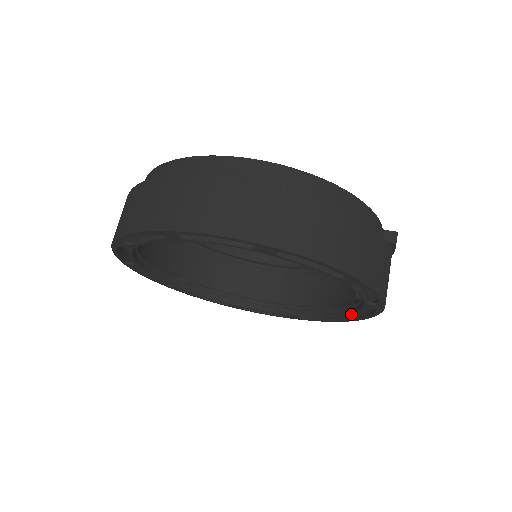
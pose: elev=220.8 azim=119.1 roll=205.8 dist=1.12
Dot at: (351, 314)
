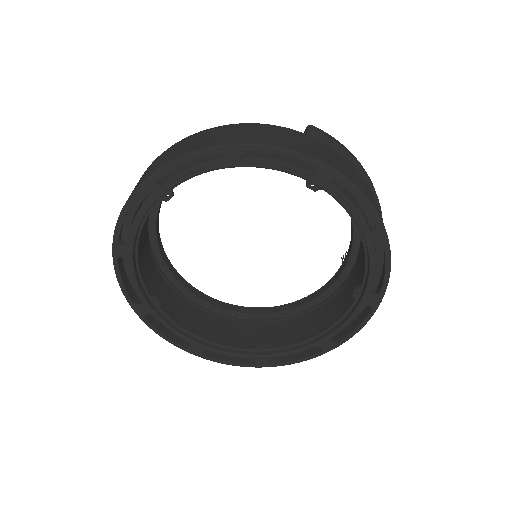
Dot at: (354, 218)
